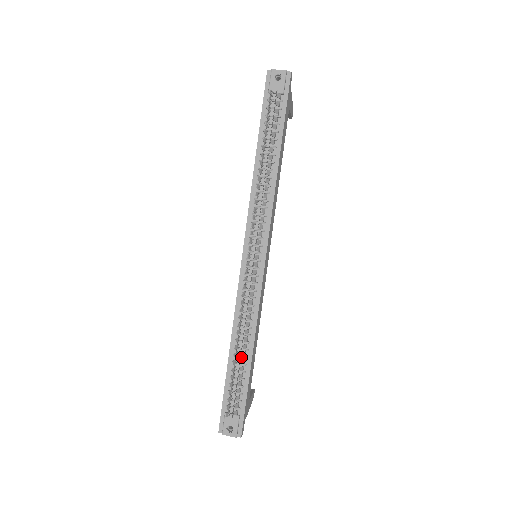
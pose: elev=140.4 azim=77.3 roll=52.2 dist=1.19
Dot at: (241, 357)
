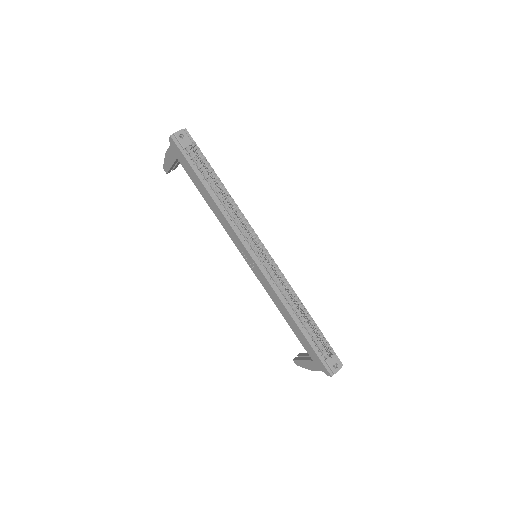
Dot at: occluded
